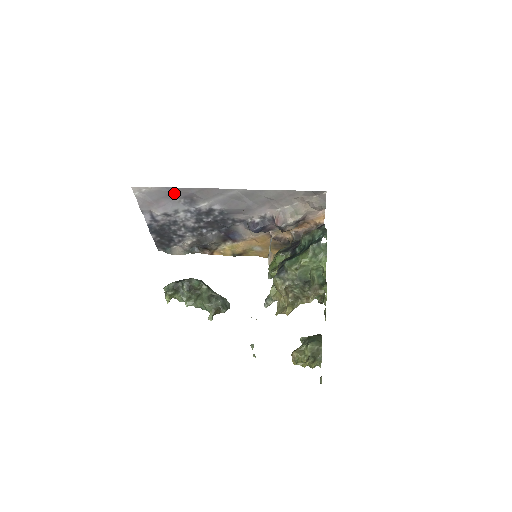
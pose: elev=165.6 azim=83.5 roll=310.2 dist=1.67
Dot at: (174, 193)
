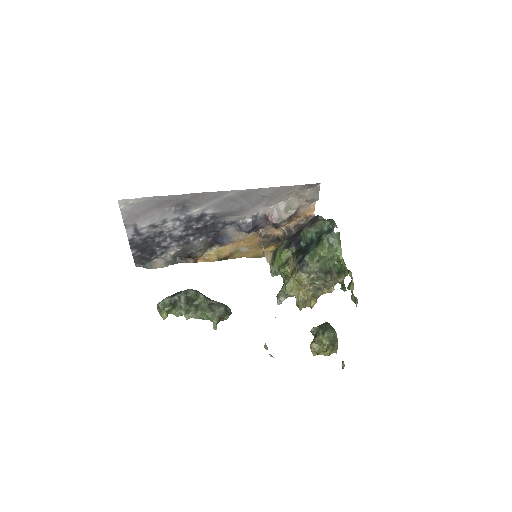
Dot at: (165, 202)
